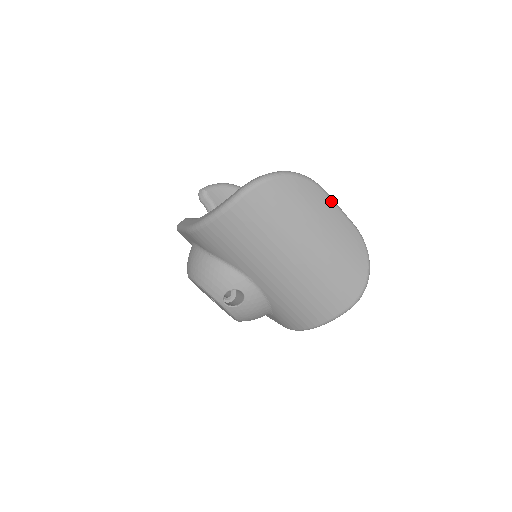
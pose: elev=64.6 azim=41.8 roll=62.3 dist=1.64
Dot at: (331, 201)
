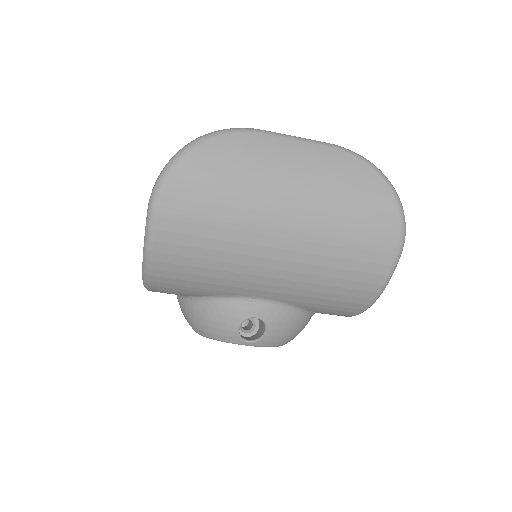
Dot at: (276, 137)
